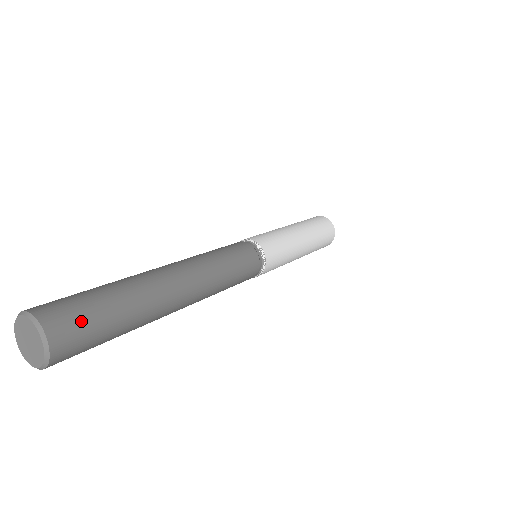
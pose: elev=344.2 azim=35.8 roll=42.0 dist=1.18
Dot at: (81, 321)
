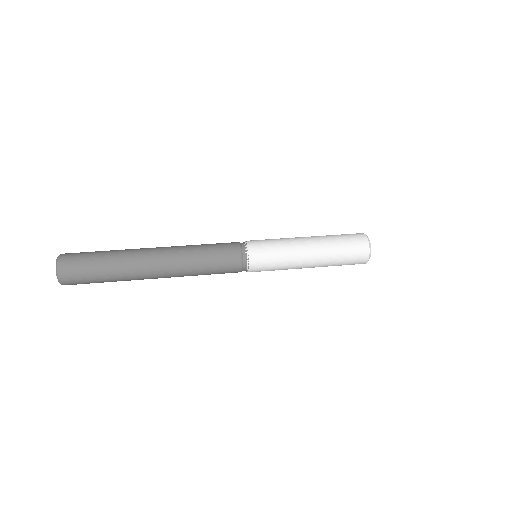
Dot at: (78, 266)
